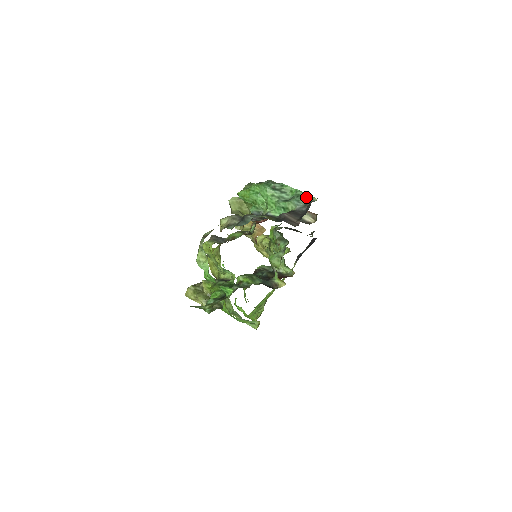
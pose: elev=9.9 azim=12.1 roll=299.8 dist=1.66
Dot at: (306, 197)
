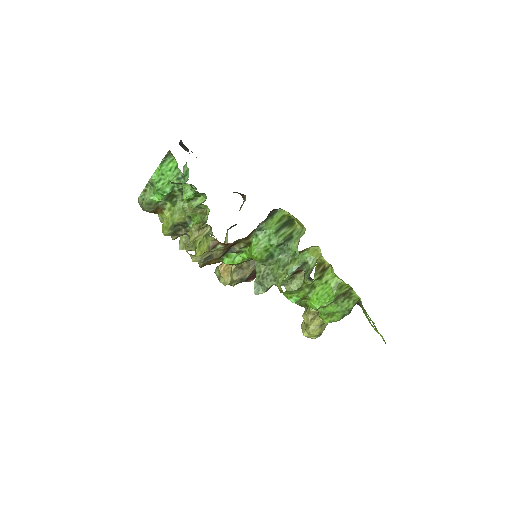
Dot at: occluded
